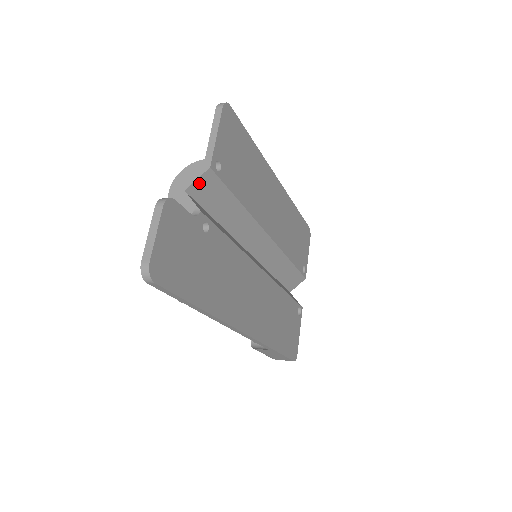
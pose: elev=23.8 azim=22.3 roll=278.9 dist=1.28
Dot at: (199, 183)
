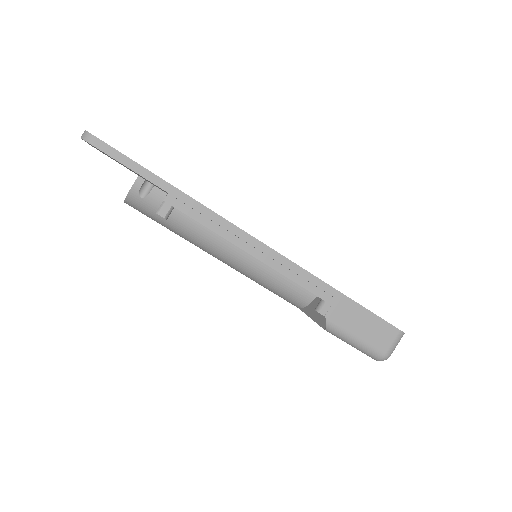
Dot at: occluded
